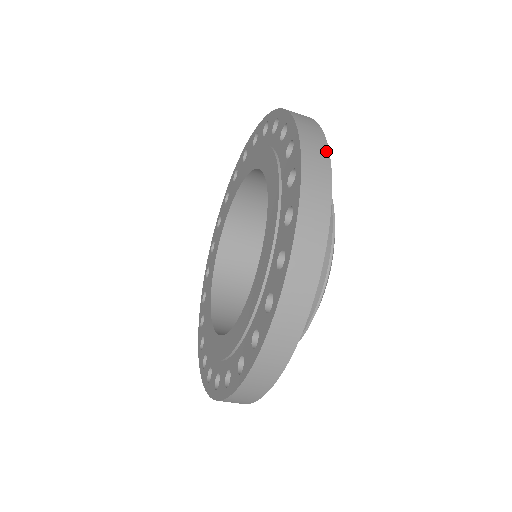
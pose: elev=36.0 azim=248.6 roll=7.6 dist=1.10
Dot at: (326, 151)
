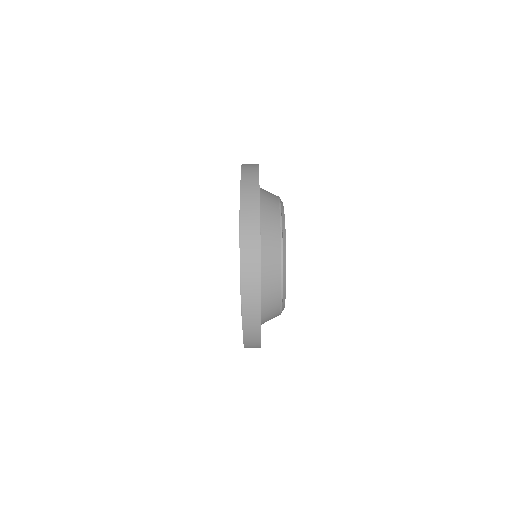
Dot at: occluded
